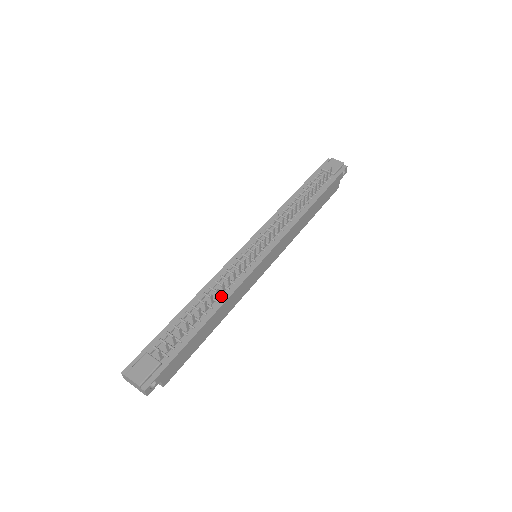
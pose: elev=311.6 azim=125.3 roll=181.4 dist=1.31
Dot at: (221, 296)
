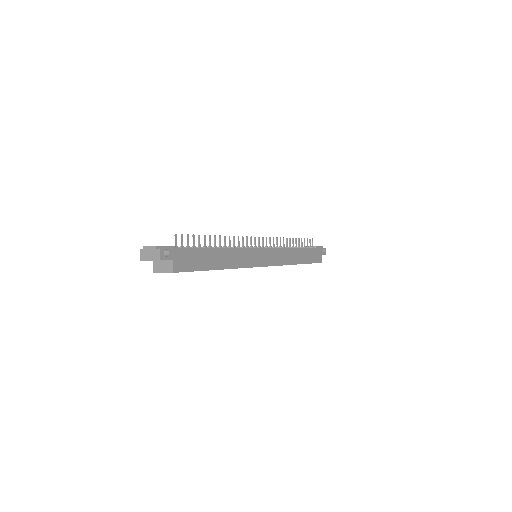
Dot at: occluded
